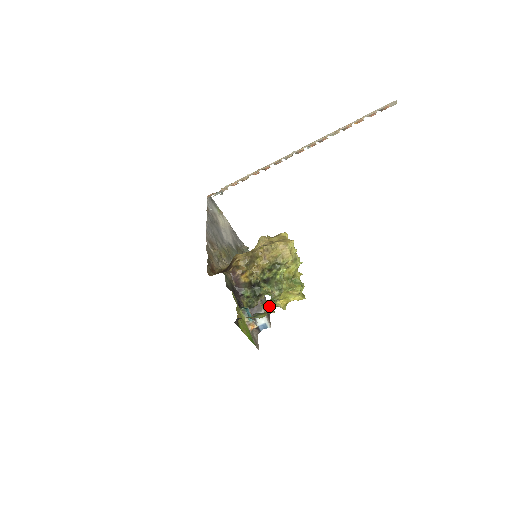
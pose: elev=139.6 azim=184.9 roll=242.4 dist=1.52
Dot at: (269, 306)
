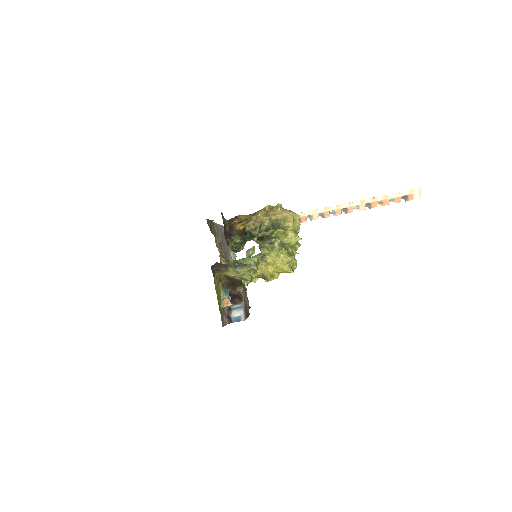
Dot at: (253, 271)
